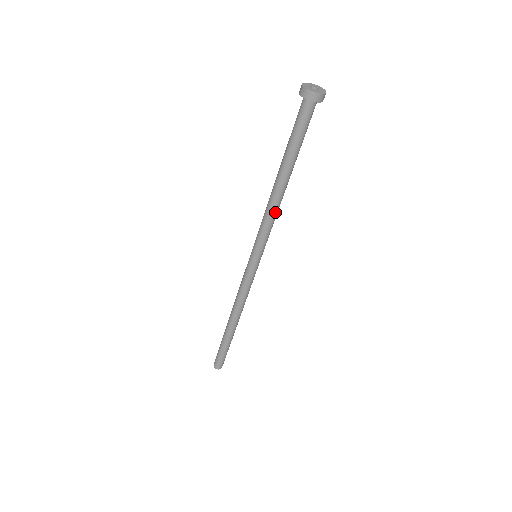
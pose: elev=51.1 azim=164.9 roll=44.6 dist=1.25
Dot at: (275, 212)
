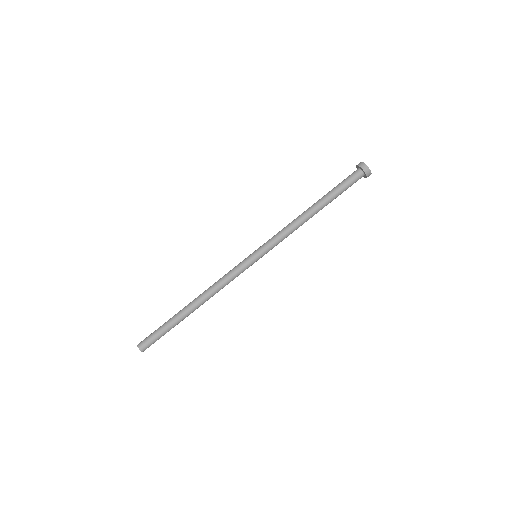
Dot at: (295, 228)
